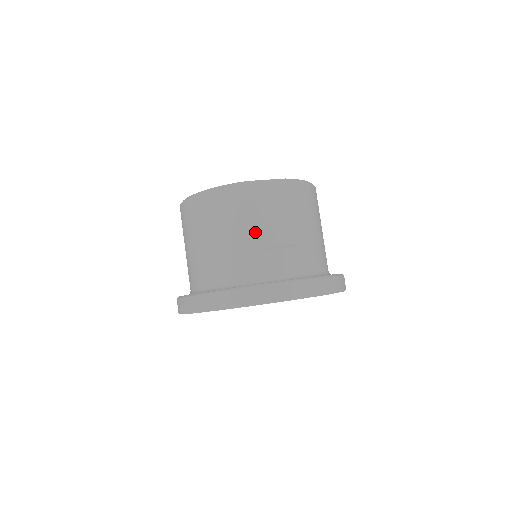
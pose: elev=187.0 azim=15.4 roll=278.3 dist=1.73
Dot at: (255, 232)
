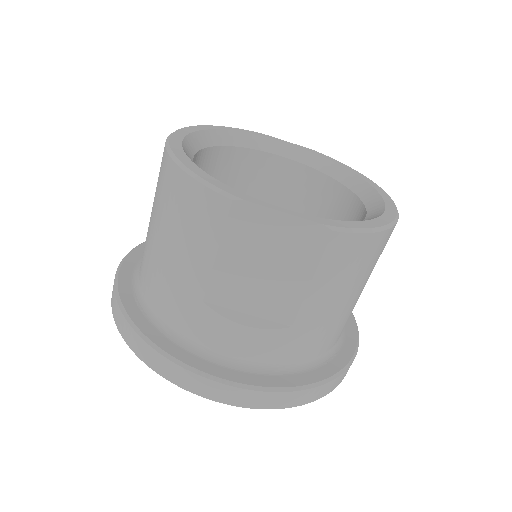
Dot at: (223, 283)
